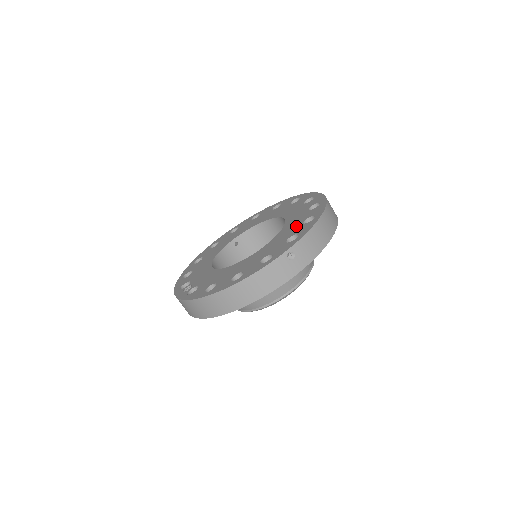
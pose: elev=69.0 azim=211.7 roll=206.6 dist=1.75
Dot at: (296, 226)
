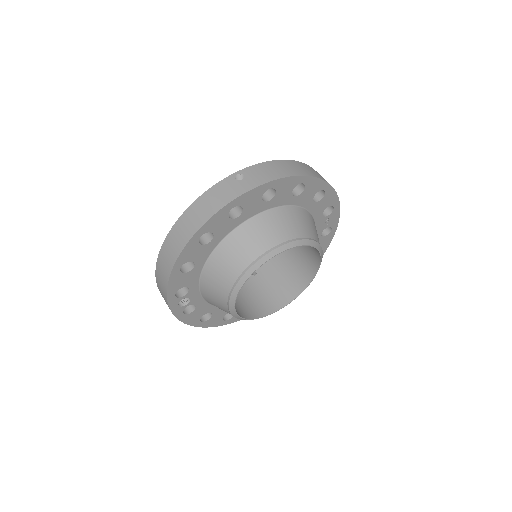
Dot at: occluded
